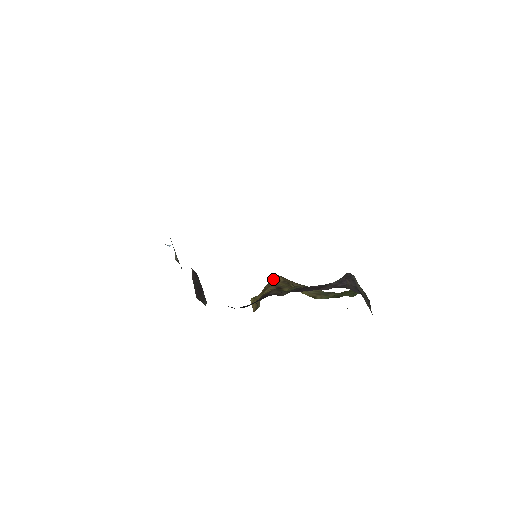
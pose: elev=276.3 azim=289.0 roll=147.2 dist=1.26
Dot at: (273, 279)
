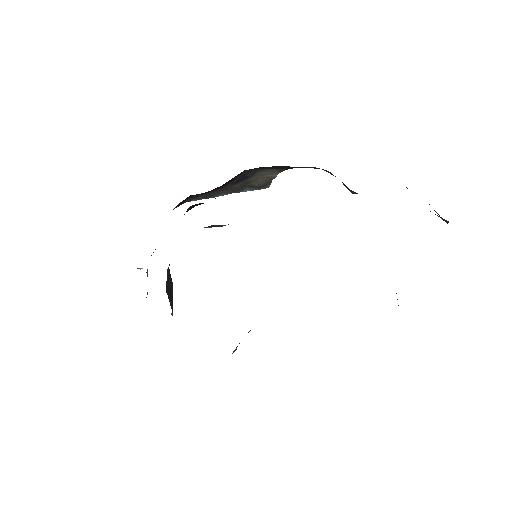
Dot at: occluded
